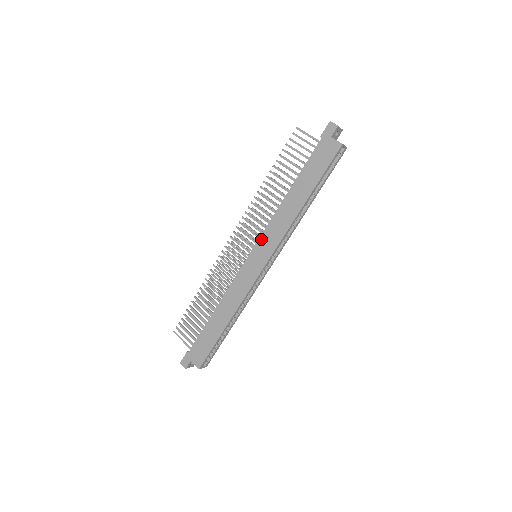
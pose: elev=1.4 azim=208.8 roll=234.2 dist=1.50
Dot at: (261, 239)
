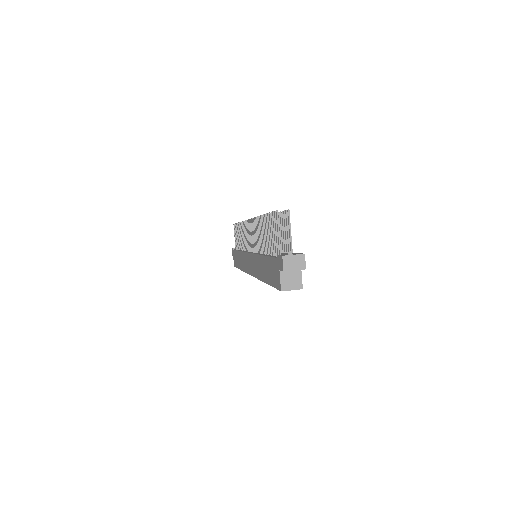
Dot at: (251, 255)
